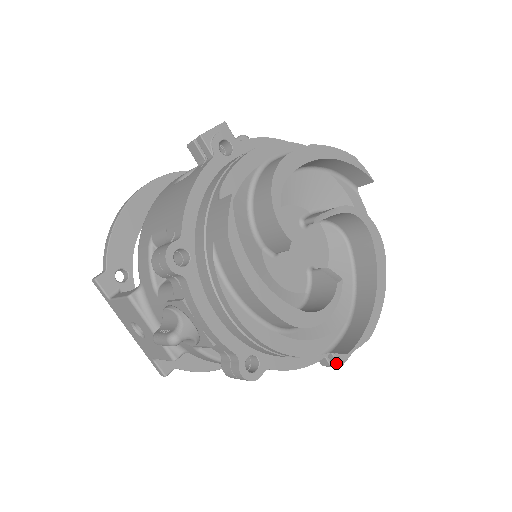
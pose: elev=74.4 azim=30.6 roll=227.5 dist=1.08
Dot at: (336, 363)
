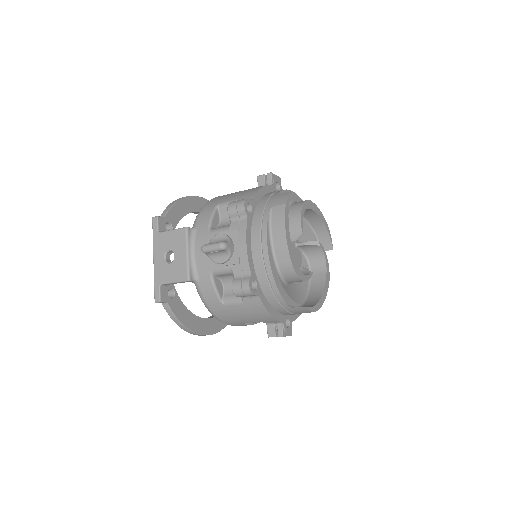
Dot at: (281, 332)
